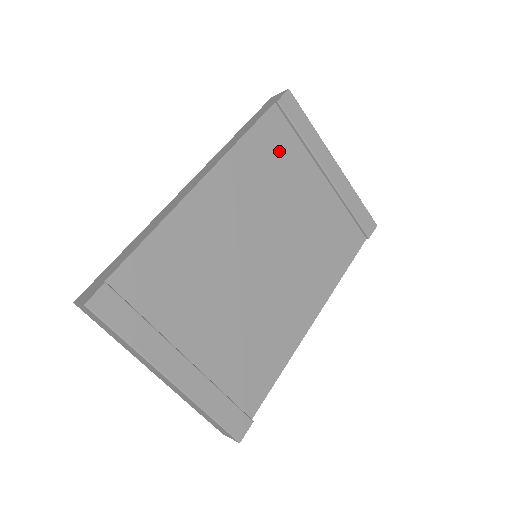
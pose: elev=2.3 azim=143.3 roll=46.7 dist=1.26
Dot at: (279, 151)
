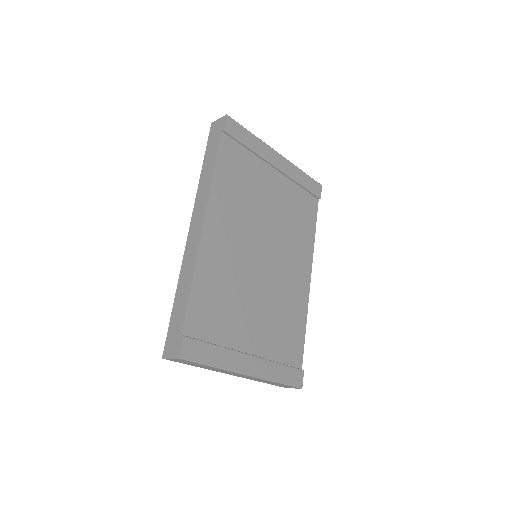
Dot at: (240, 169)
